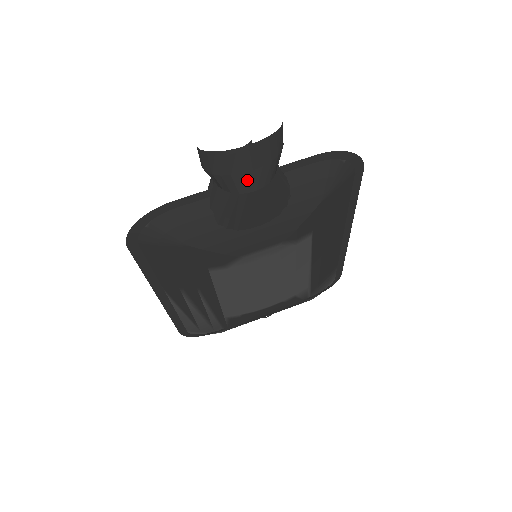
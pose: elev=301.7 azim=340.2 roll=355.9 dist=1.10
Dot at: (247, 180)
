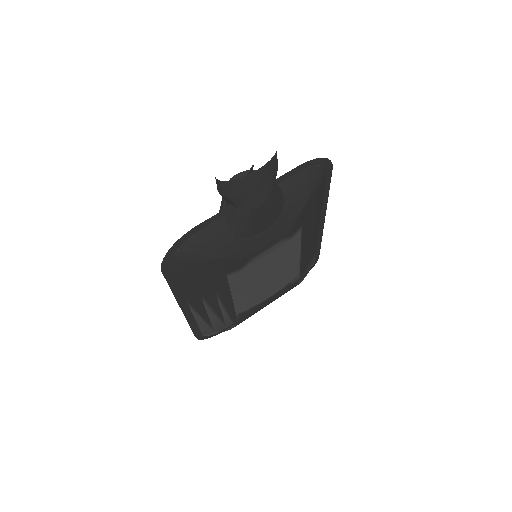
Dot at: (257, 197)
